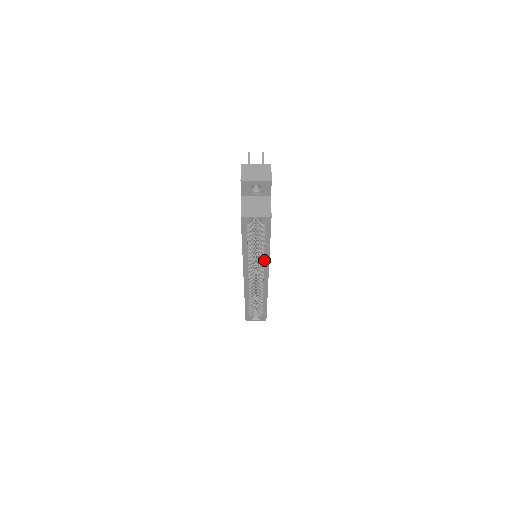
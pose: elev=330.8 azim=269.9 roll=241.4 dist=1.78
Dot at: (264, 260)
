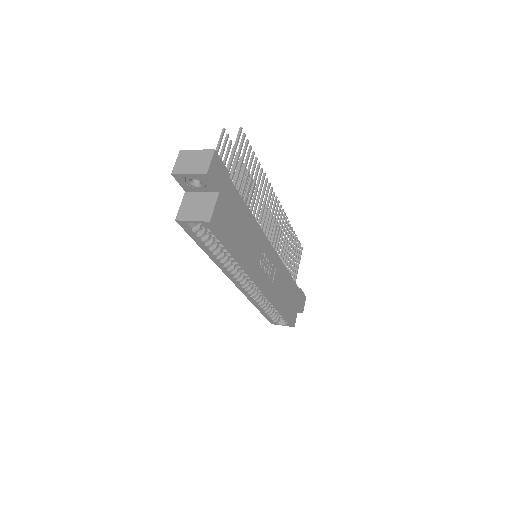
Dot at: (242, 268)
